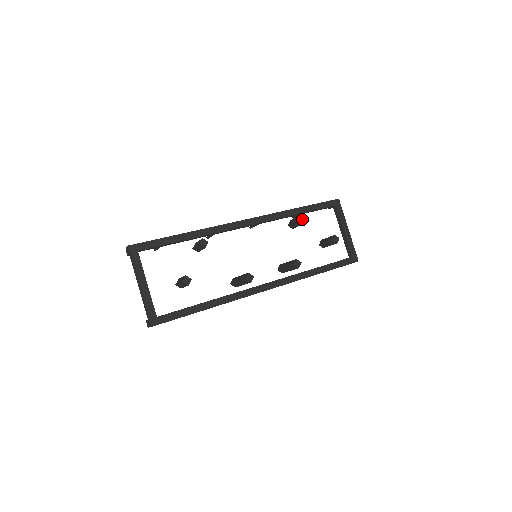
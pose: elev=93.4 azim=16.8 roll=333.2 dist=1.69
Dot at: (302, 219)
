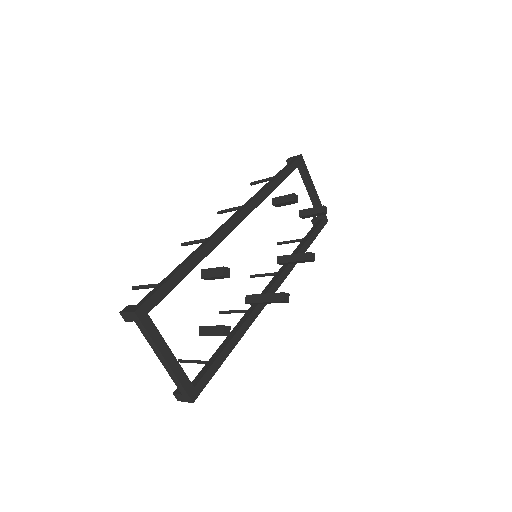
Dot at: (296, 197)
